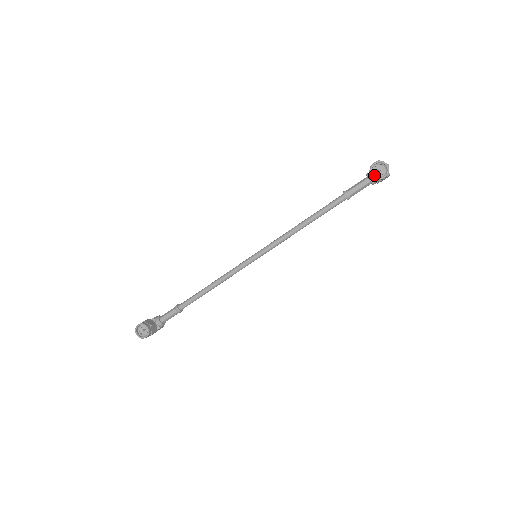
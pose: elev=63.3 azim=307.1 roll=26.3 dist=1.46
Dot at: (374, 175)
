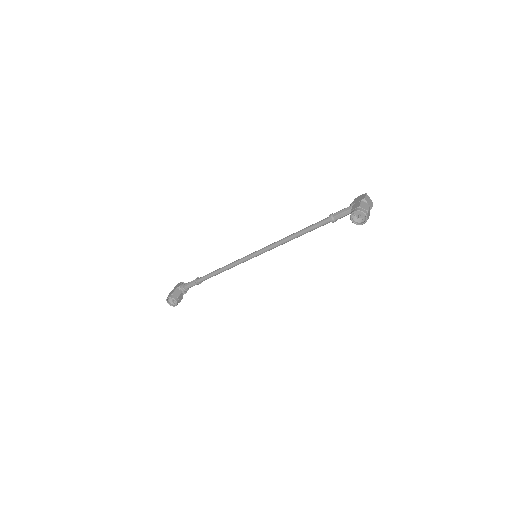
Dot at: (354, 219)
